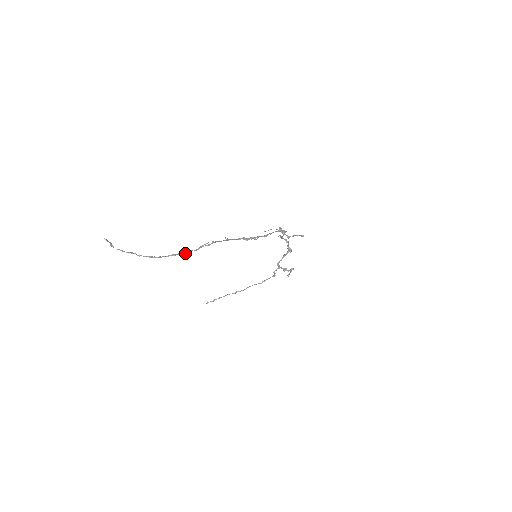
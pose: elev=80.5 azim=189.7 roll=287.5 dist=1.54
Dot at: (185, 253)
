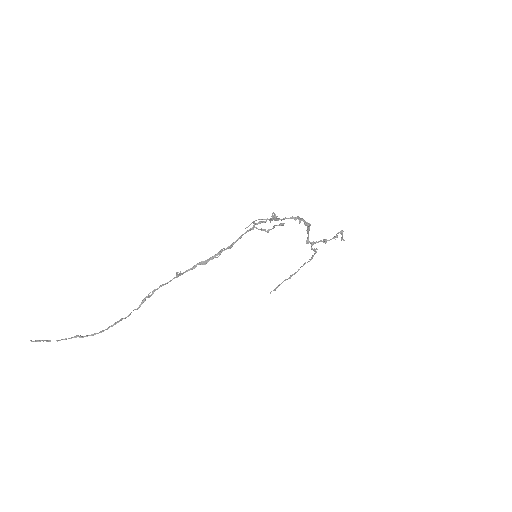
Dot at: (126, 317)
